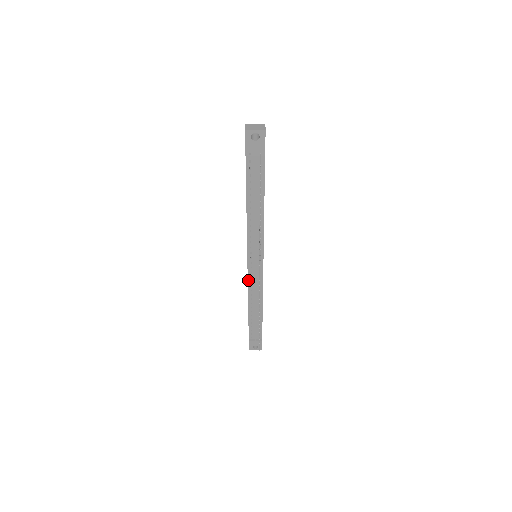
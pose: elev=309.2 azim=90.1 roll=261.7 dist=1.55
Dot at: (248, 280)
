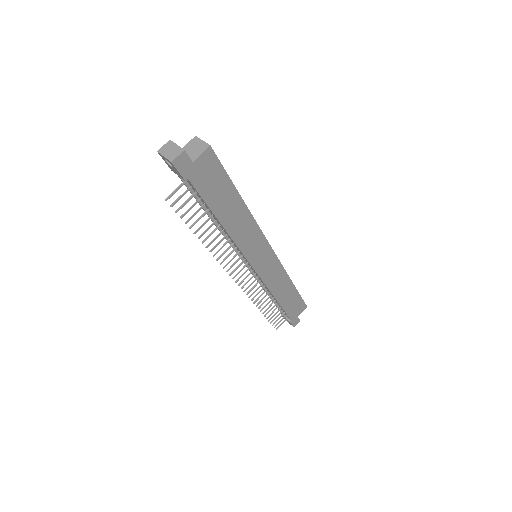
Dot at: occluded
